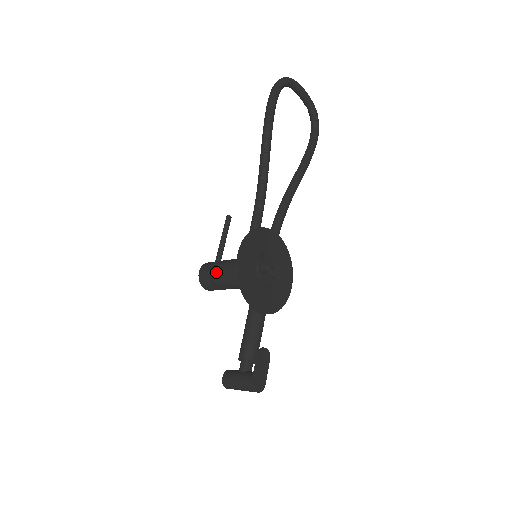
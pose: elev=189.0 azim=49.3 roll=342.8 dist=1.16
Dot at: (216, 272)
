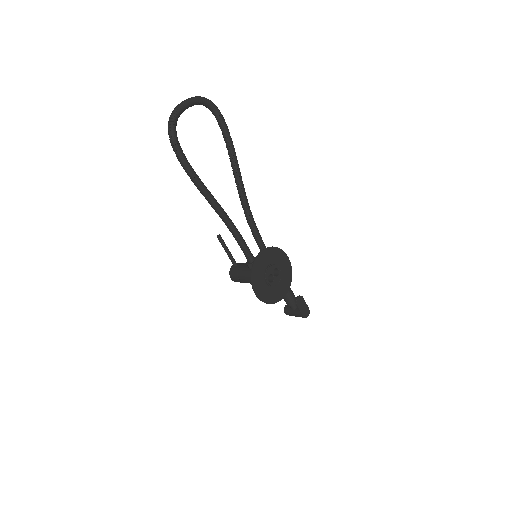
Dot at: (243, 281)
